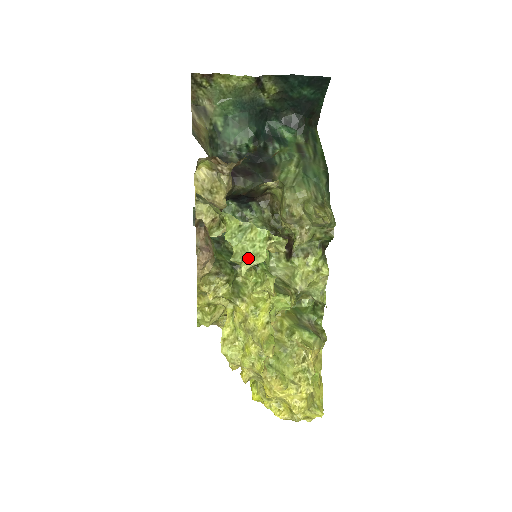
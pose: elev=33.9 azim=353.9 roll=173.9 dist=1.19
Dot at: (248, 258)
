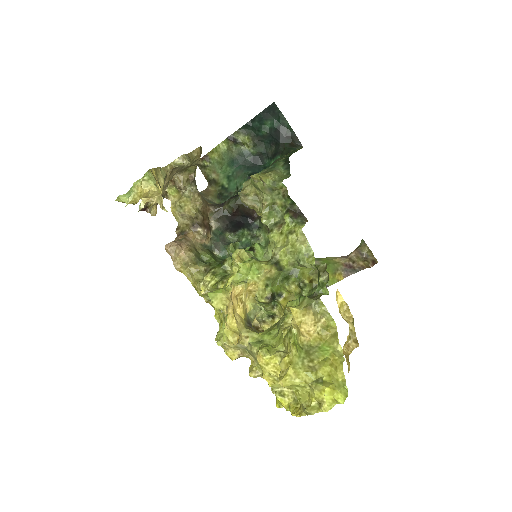
Dot at: (128, 195)
